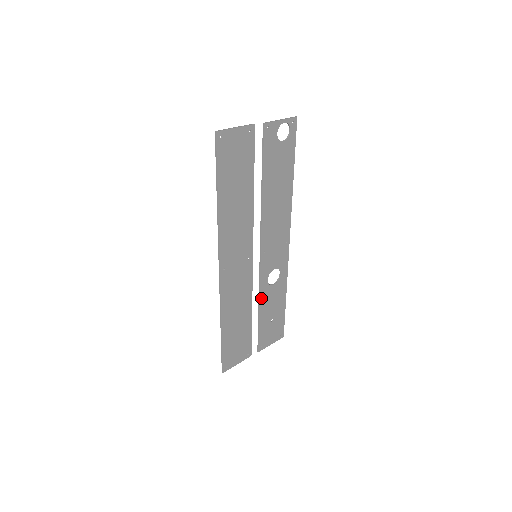
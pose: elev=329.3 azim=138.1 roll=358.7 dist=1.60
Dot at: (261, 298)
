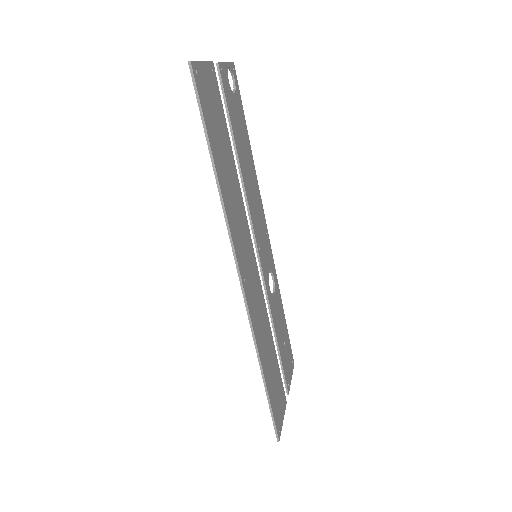
Dot at: (272, 316)
